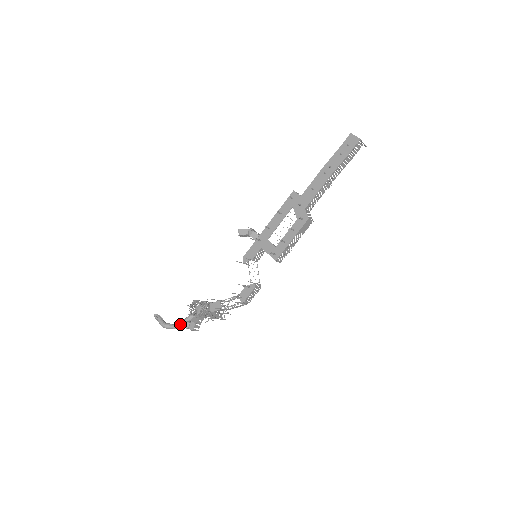
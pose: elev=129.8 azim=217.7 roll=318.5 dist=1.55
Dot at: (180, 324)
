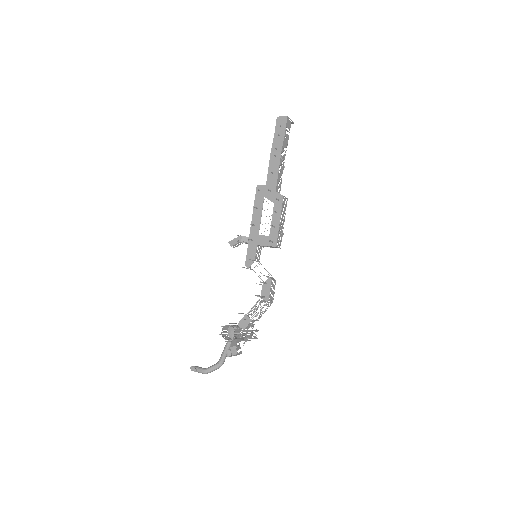
Dot at: (220, 360)
